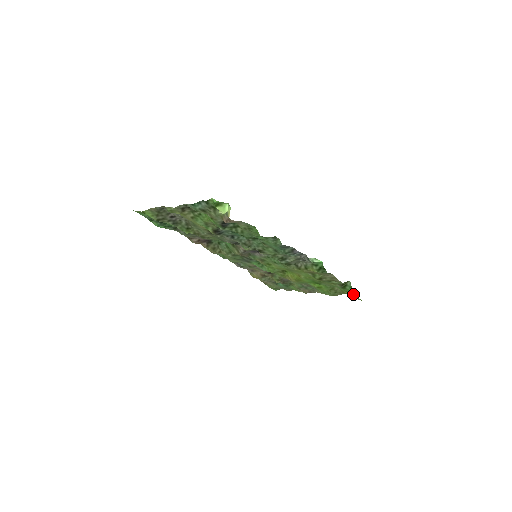
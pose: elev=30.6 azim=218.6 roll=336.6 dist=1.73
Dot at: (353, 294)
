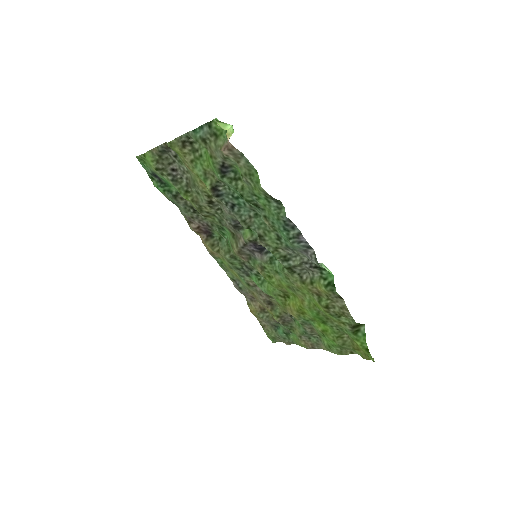
Dot at: (365, 346)
